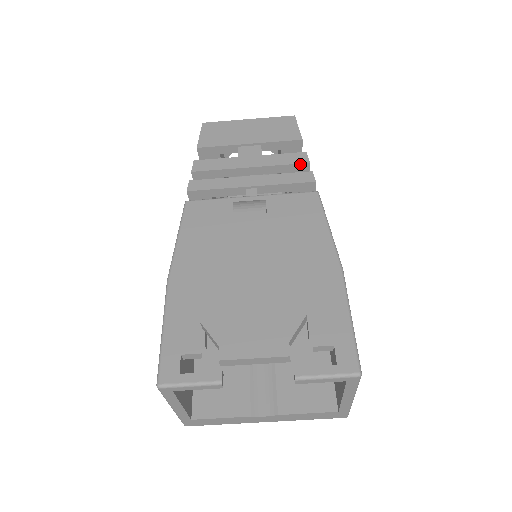
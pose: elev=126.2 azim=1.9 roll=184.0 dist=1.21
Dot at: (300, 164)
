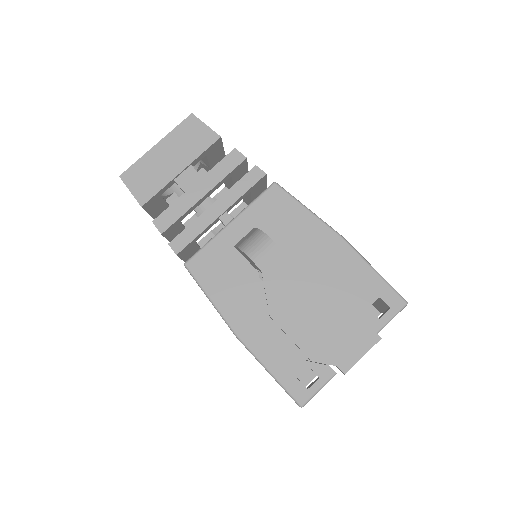
Dot at: (240, 164)
